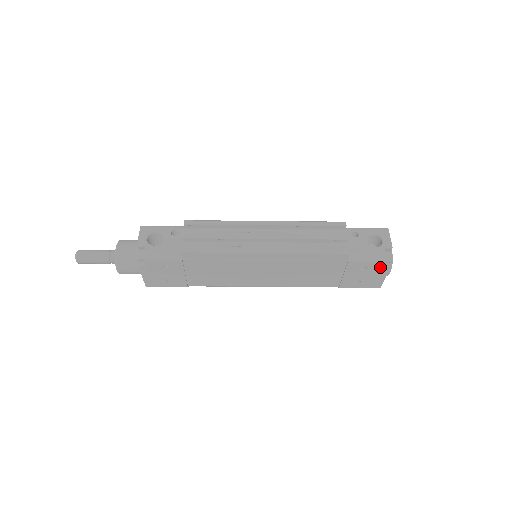
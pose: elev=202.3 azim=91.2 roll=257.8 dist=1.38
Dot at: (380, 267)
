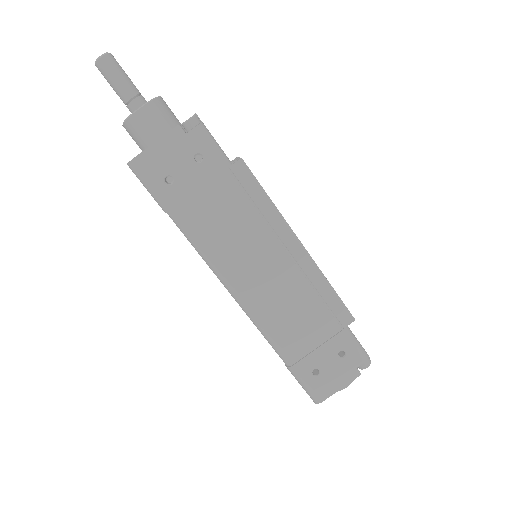
Dot at: (354, 366)
